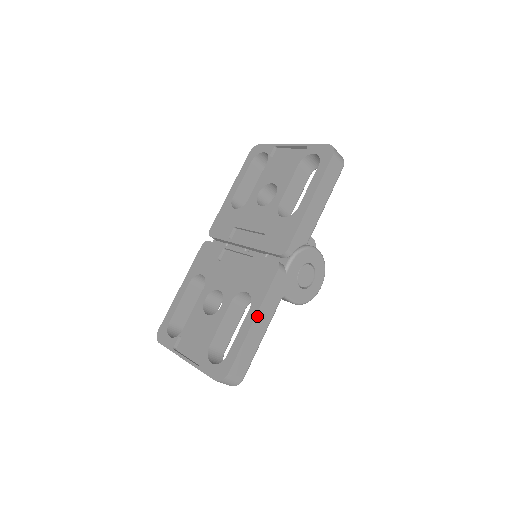
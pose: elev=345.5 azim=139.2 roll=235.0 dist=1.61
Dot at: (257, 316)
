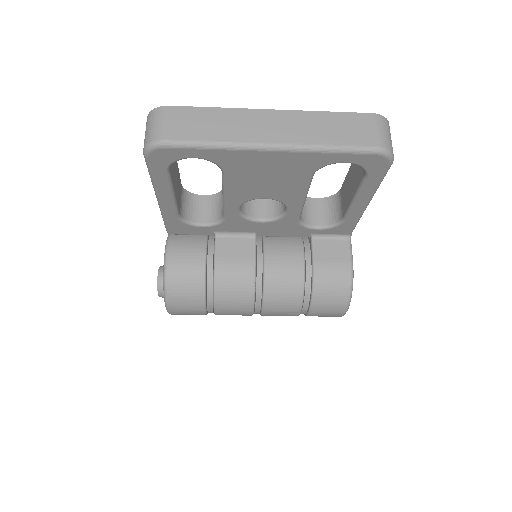
Dot at: occluded
